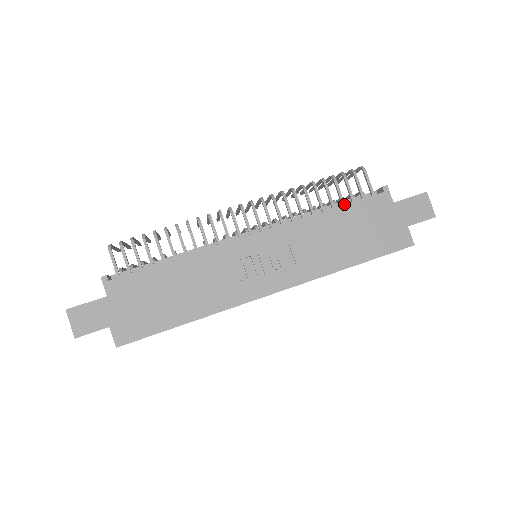
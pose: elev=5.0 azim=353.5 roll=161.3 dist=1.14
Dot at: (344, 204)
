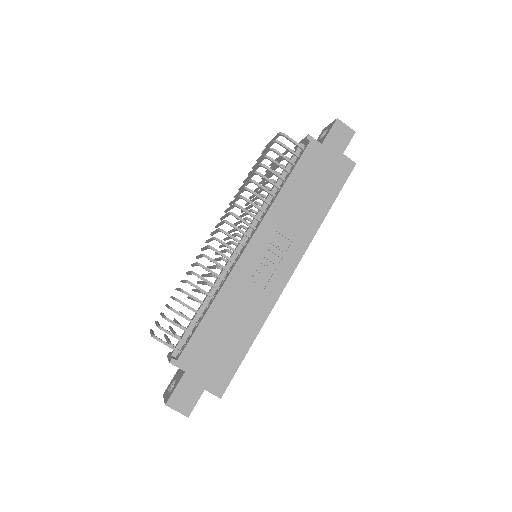
Dot at: (289, 171)
